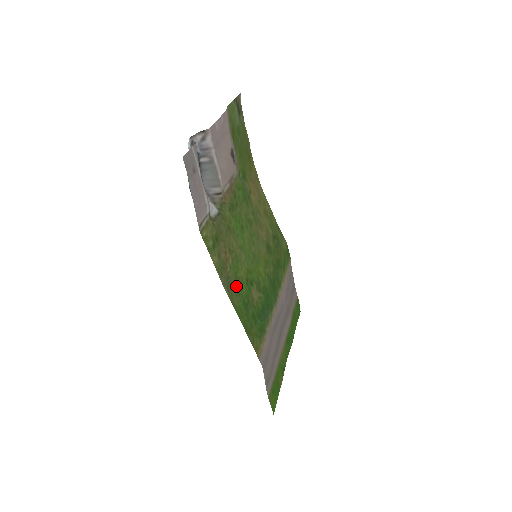
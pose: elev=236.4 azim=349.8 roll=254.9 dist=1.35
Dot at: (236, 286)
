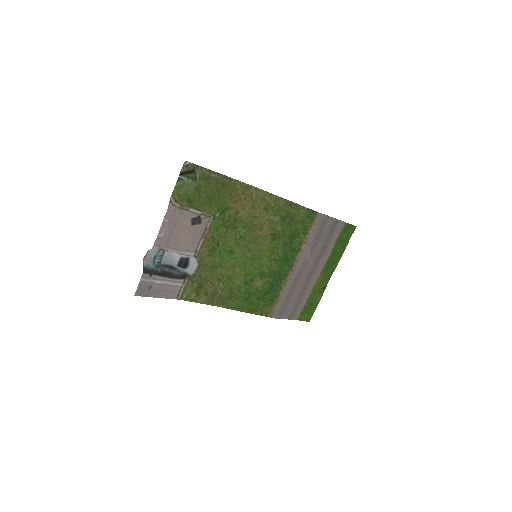
Dot at: (232, 295)
